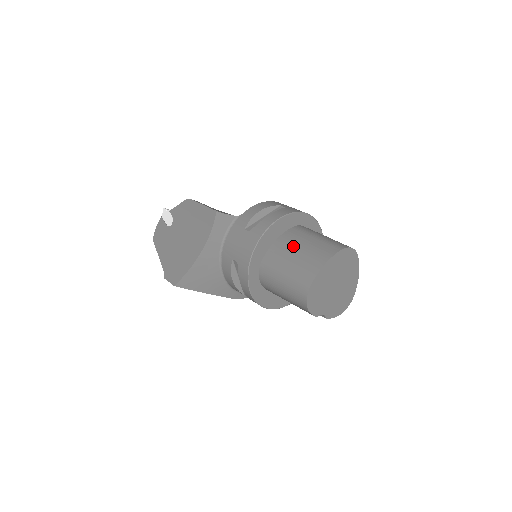
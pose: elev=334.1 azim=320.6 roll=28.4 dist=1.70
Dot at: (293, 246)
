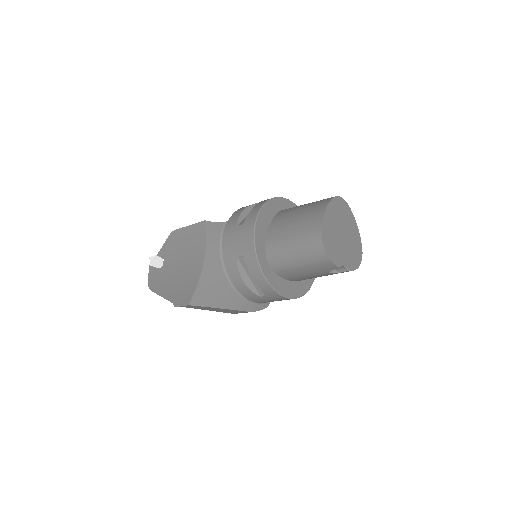
Dot at: (288, 218)
